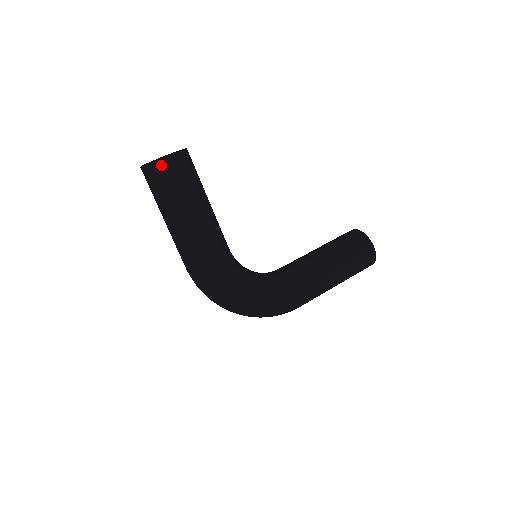
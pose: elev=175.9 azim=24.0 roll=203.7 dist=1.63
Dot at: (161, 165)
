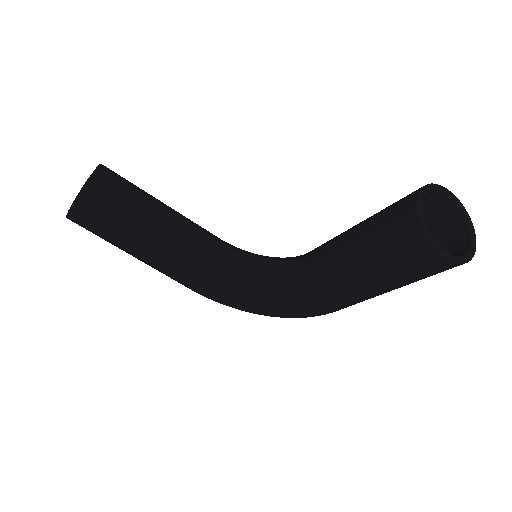
Dot at: (74, 222)
